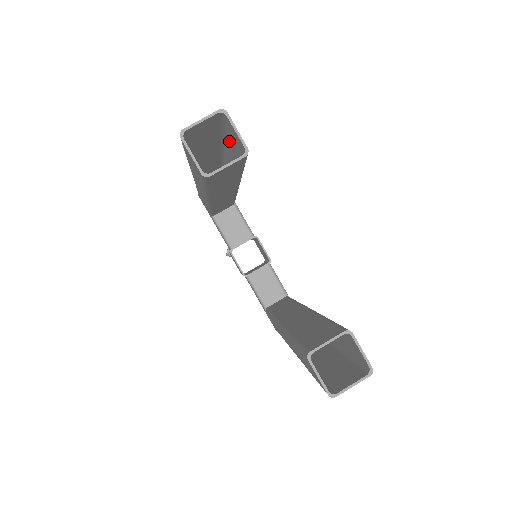
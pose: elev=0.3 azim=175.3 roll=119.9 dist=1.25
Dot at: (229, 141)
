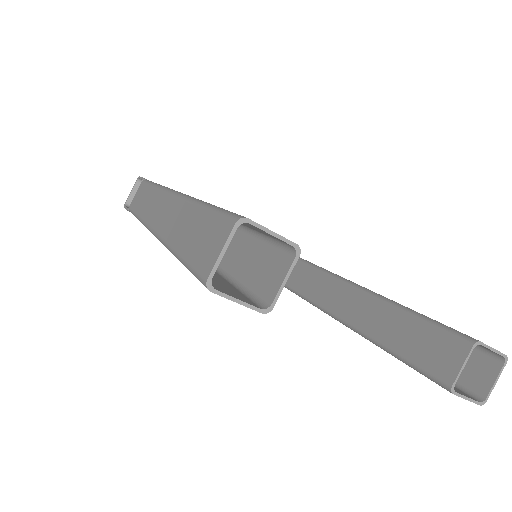
Dot at: occluded
